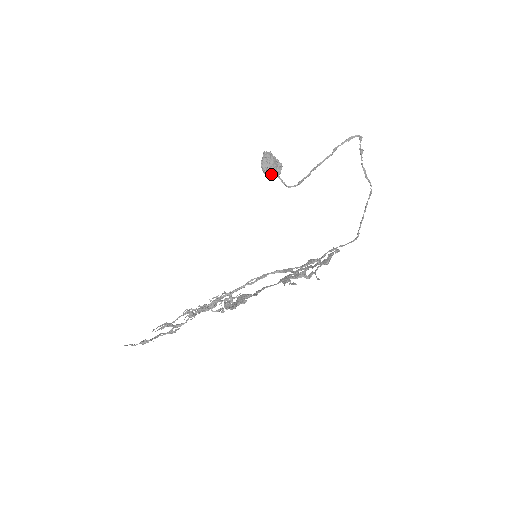
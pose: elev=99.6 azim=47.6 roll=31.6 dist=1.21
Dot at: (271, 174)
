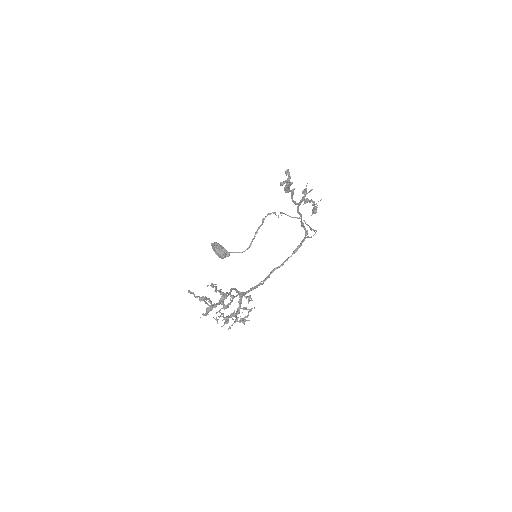
Dot at: (223, 254)
